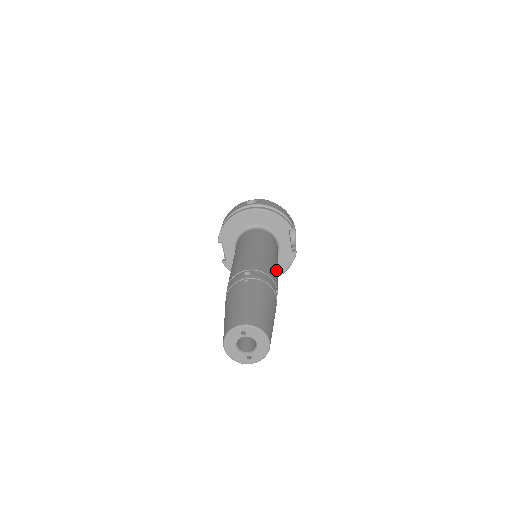
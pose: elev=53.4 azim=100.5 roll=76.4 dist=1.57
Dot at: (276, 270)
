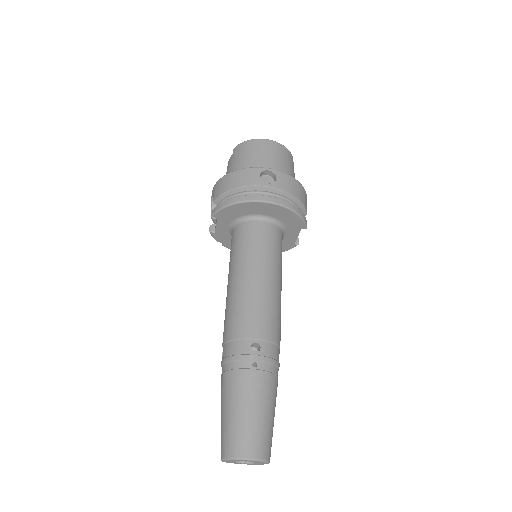
Dot at: occluded
